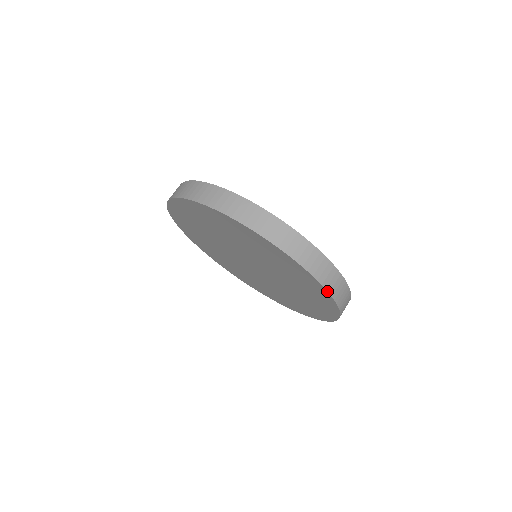
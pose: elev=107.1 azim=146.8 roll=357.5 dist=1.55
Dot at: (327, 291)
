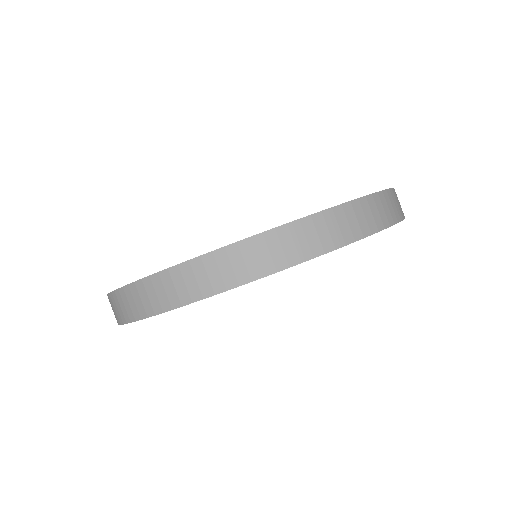
Dot at: occluded
